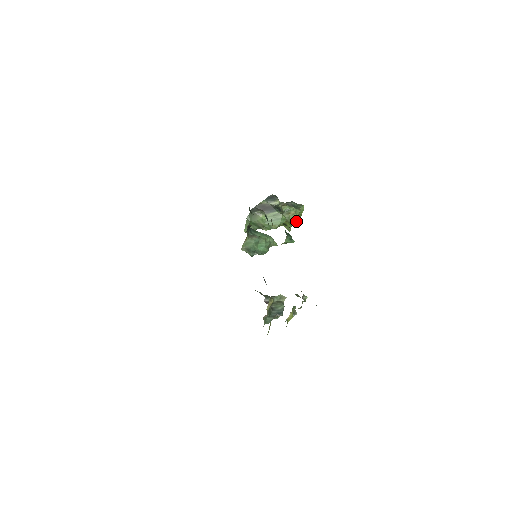
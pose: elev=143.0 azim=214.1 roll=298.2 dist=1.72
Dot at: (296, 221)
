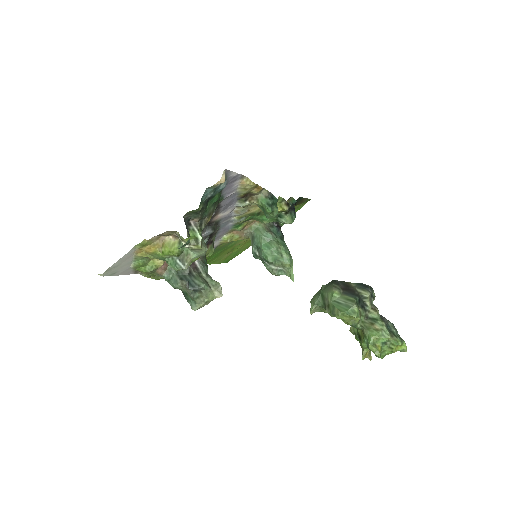
Dot at: (375, 344)
